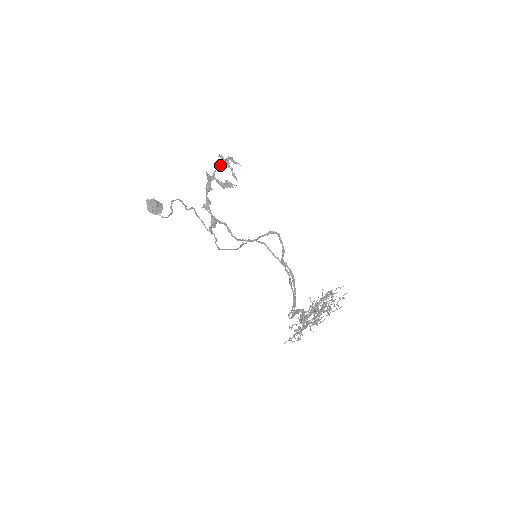
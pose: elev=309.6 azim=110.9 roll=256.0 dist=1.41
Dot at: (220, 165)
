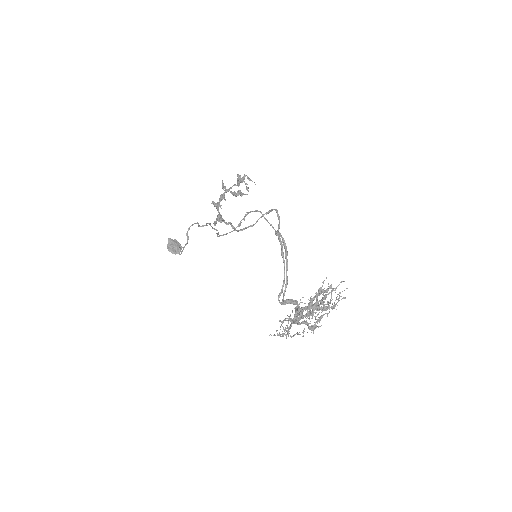
Dot at: (237, 184)
